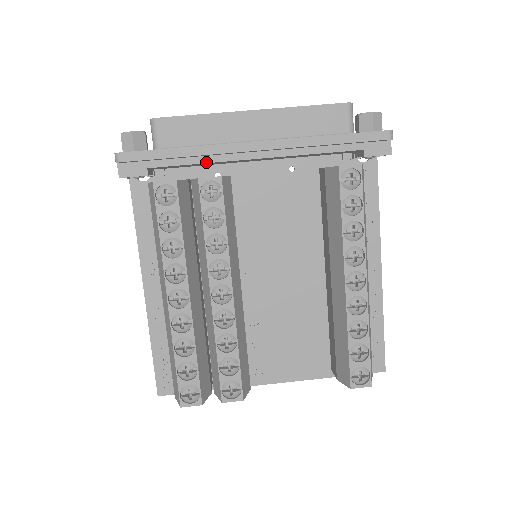
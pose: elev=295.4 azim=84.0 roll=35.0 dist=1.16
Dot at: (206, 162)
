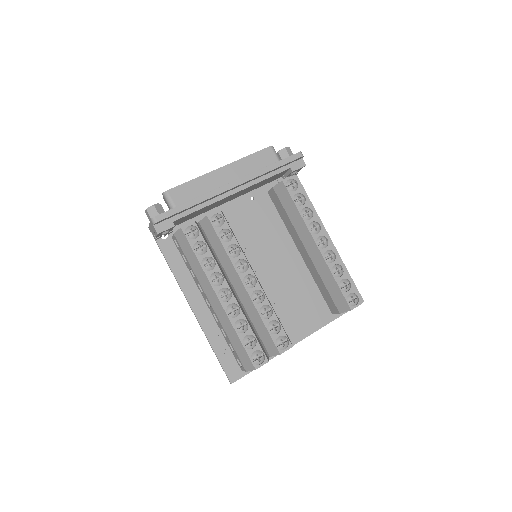
Dot at: (206, 206)
